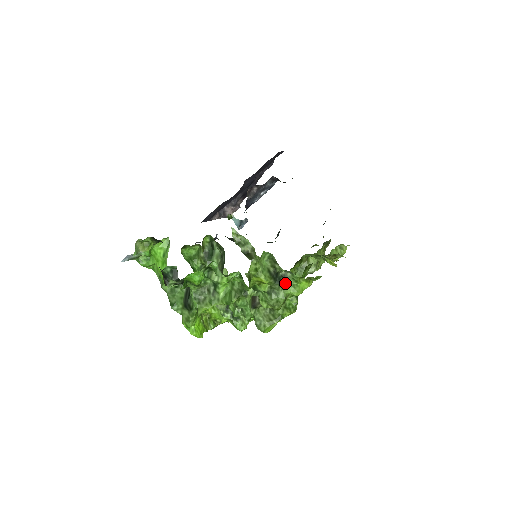
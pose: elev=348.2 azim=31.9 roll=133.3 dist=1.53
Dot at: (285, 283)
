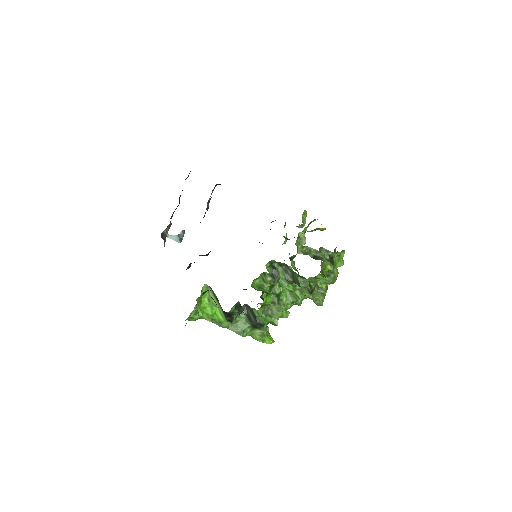
Dot at: (334, 262)
